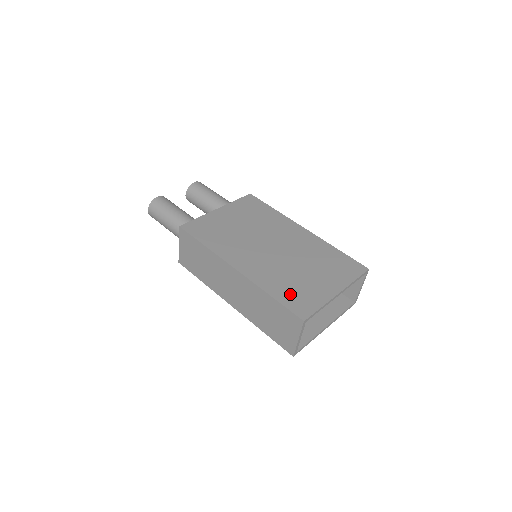
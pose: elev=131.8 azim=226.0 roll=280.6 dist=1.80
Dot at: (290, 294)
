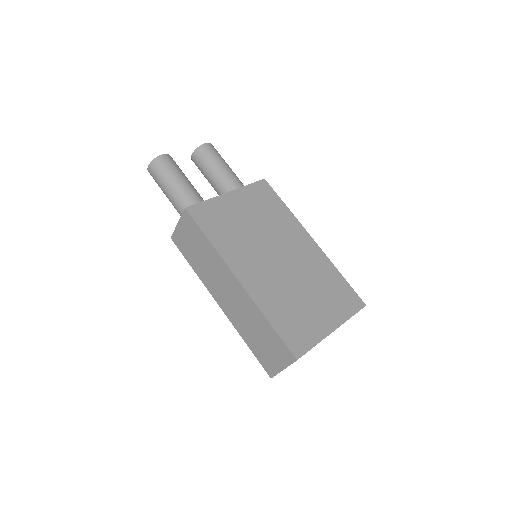
Dot at: (288, 323)
